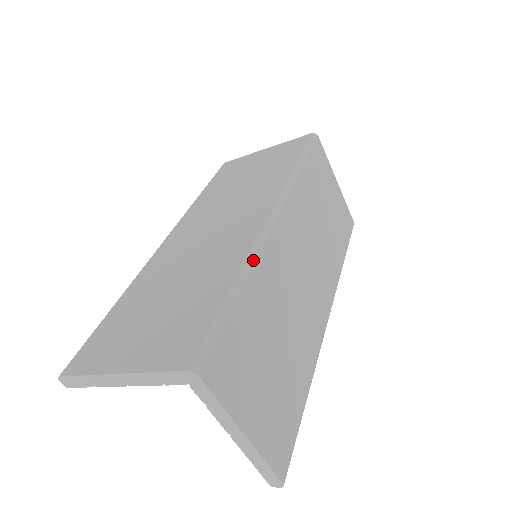
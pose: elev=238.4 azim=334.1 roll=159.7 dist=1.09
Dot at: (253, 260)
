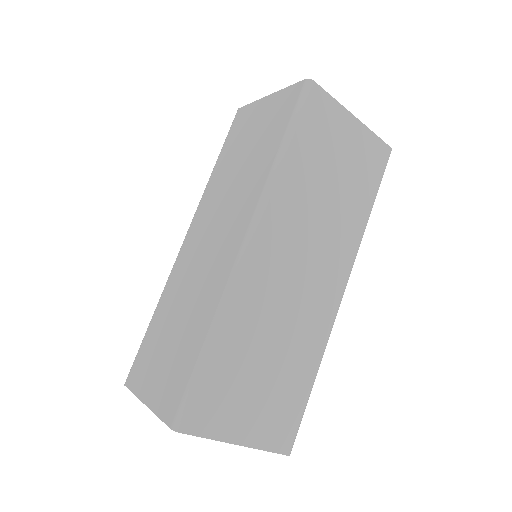
Dot at: (224, 307)
